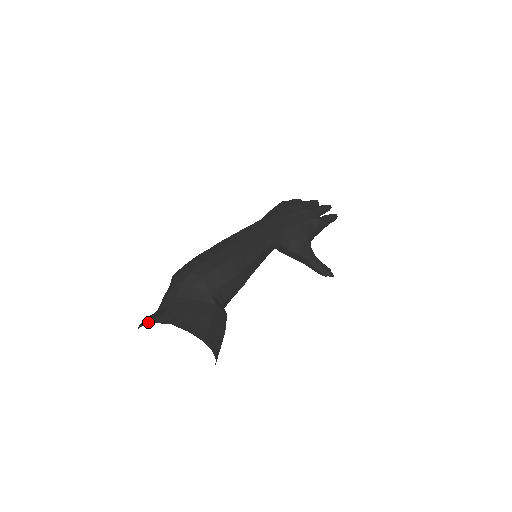
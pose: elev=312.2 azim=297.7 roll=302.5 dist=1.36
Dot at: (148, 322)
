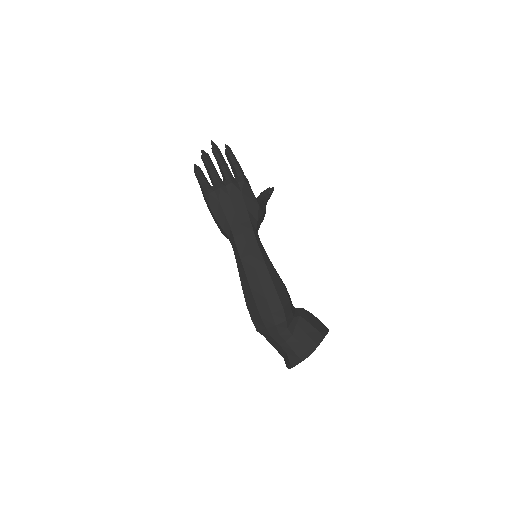
Dot at: (295, 365)
